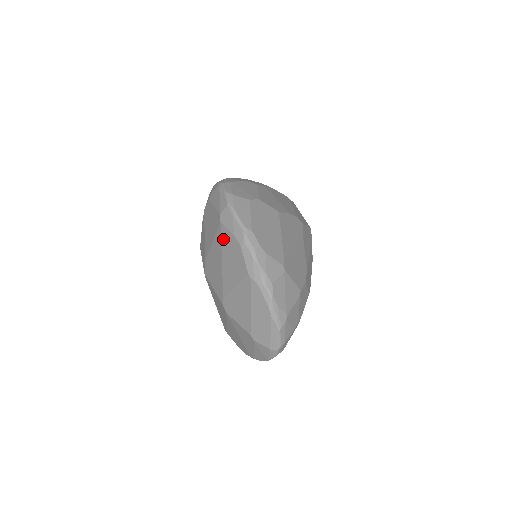
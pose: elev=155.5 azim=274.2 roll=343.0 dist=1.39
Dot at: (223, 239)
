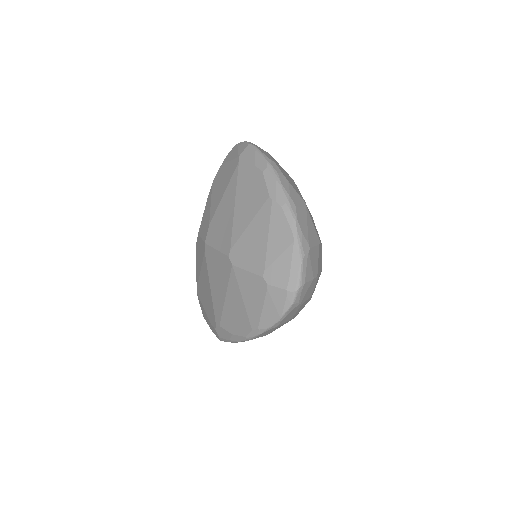
Dot at: (240, 178)
